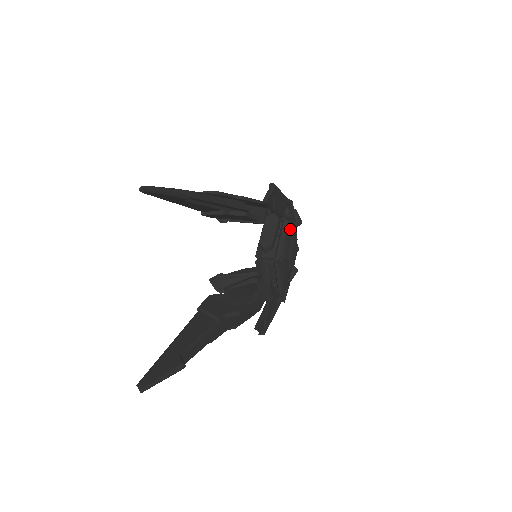
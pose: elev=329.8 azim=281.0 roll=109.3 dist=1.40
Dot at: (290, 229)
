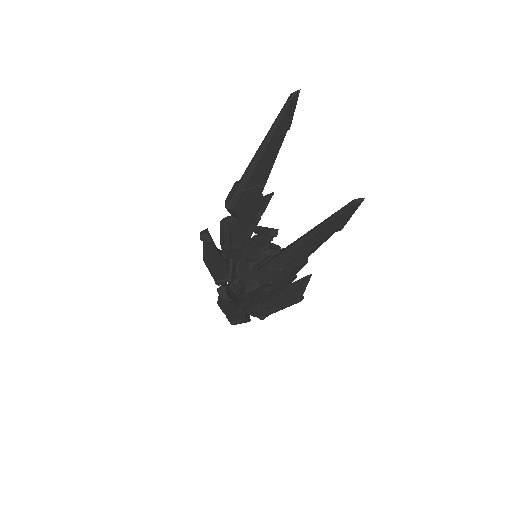
Dot at: occluded
